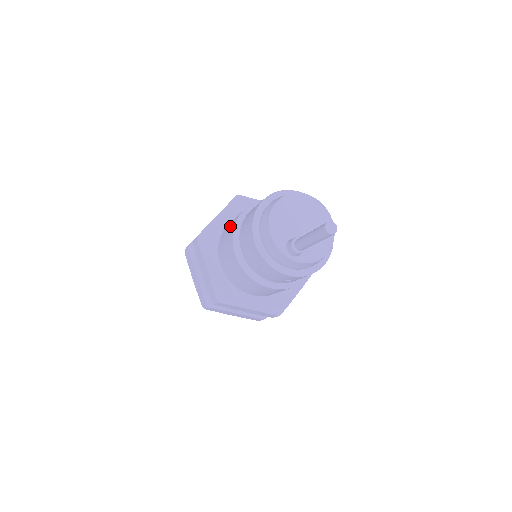
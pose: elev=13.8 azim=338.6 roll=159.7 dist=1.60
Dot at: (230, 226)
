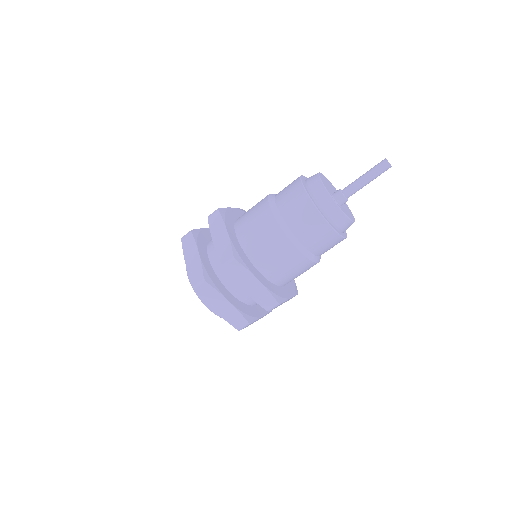
Dot at: (256, 204)
